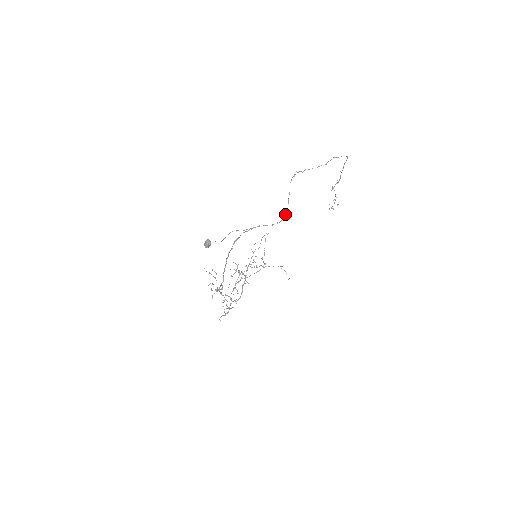
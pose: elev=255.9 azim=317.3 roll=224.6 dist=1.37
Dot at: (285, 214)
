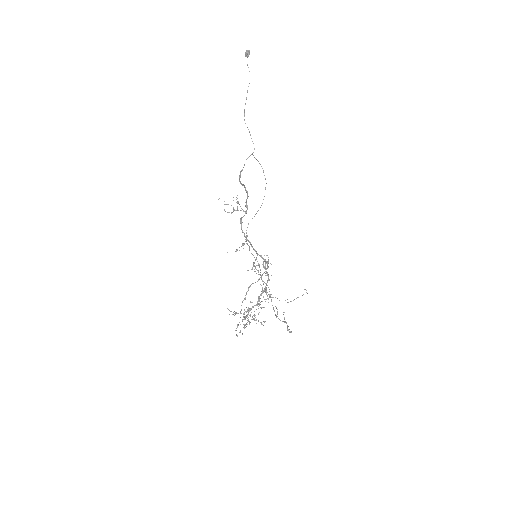
Dot at: (264, 196)
